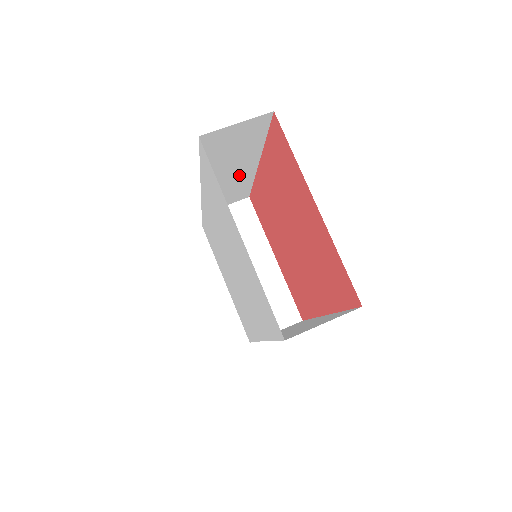
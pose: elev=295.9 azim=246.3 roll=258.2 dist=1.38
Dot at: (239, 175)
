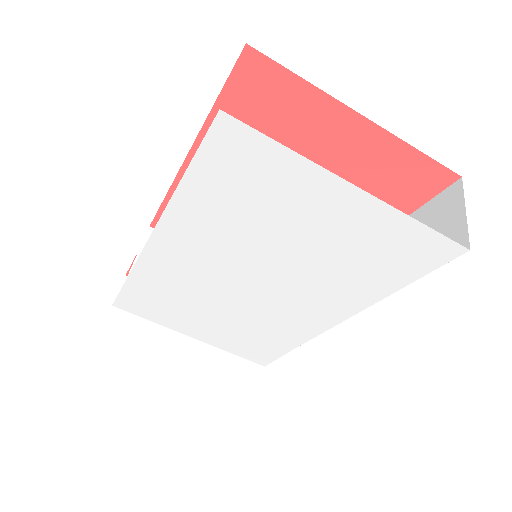
Dot at: occluded
